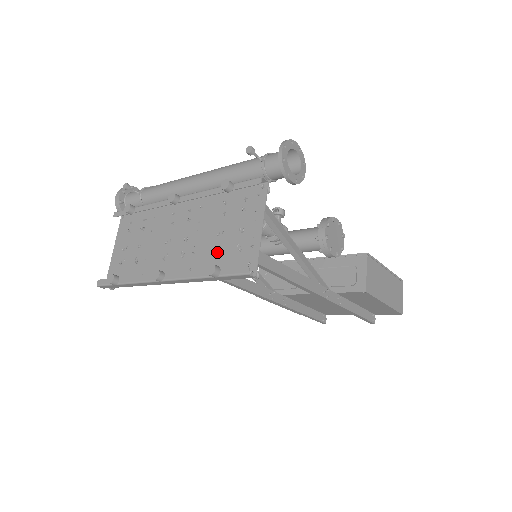
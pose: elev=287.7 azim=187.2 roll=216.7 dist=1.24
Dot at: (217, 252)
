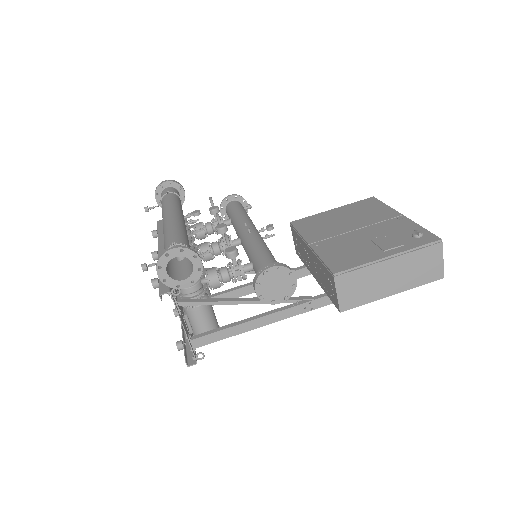
Dot at: occluded
